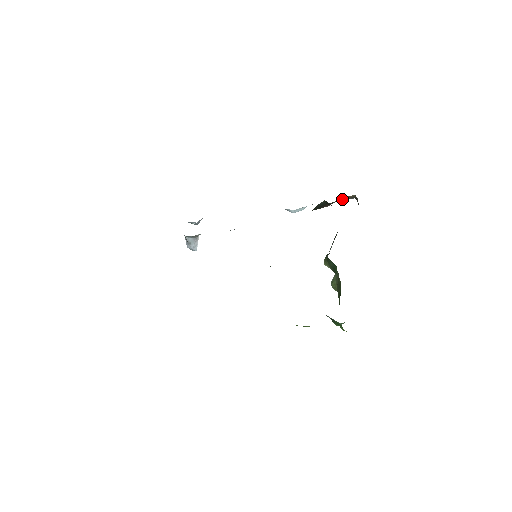
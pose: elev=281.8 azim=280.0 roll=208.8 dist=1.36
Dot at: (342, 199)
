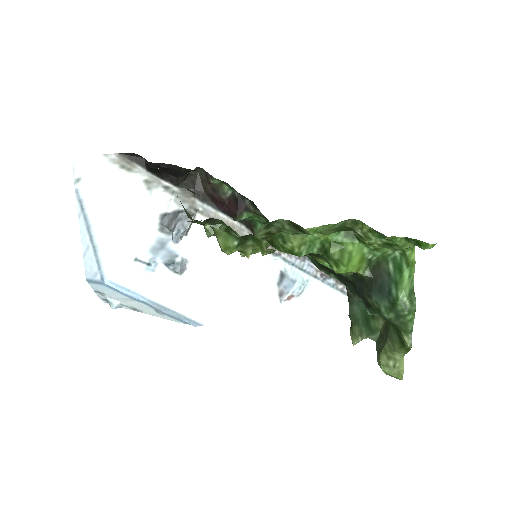
Dot at: occluded
